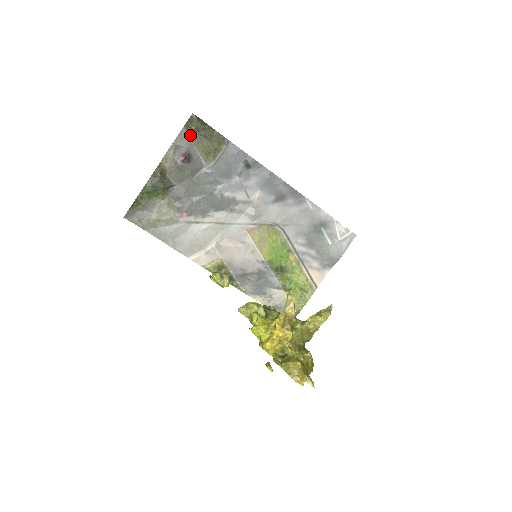
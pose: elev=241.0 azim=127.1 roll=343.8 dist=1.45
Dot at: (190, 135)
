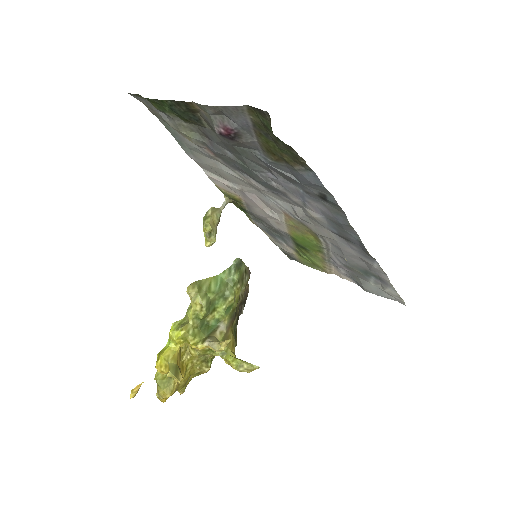
Dot at: (252, 119)
